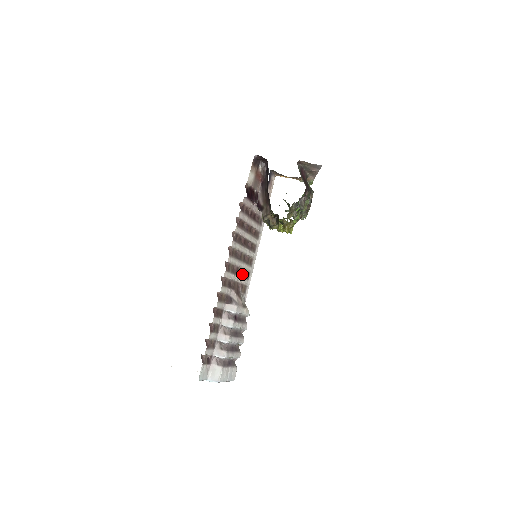
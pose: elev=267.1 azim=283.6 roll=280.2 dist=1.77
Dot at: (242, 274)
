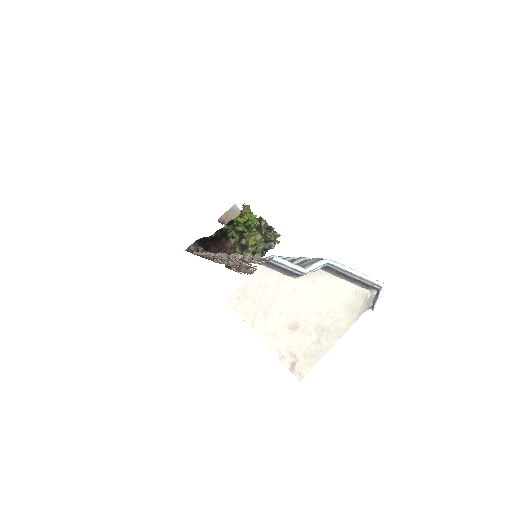
Dot at: occluded
